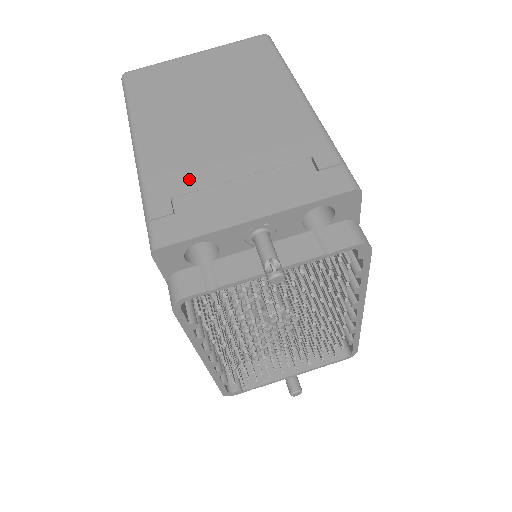
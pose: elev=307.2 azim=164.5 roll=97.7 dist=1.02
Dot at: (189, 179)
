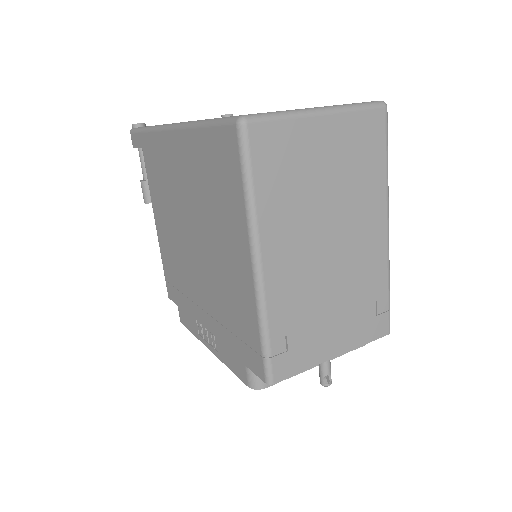
Dot at: (300, 316)
